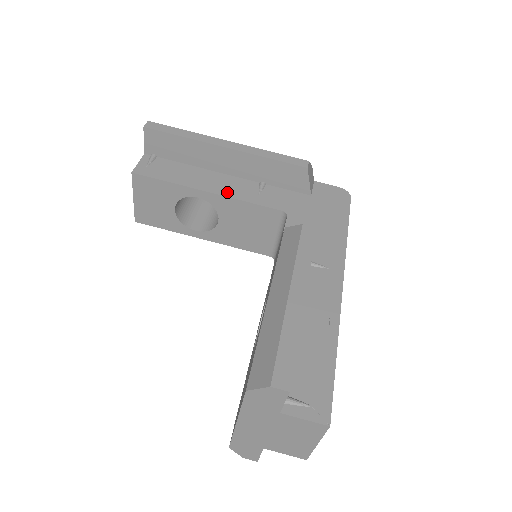
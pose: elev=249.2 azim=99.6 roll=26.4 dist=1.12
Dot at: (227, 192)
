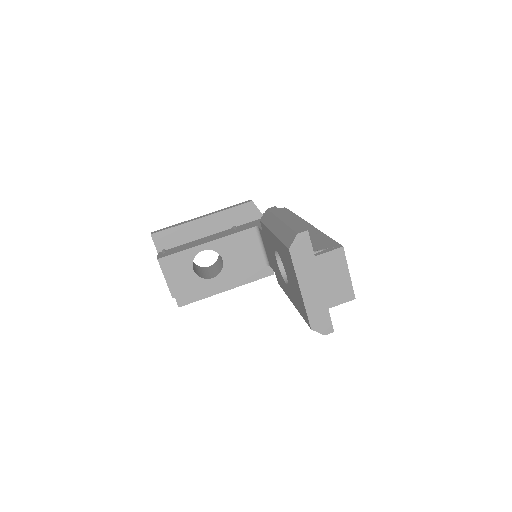
Dot at: (218, 237)
